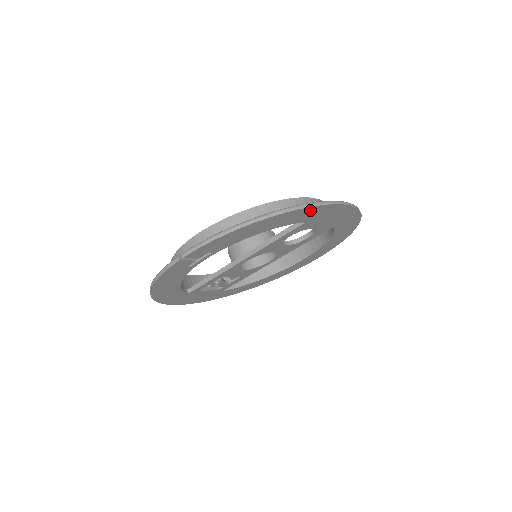
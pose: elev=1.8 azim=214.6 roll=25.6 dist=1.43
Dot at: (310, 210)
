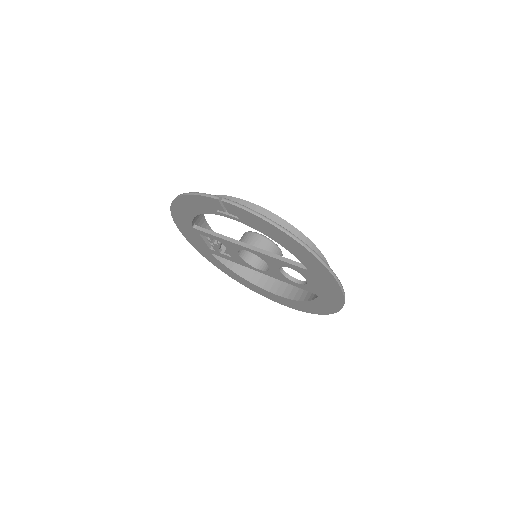
Dot at: (320, 265)
